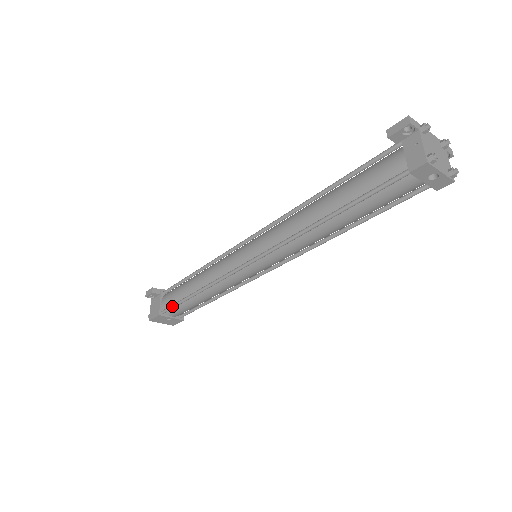
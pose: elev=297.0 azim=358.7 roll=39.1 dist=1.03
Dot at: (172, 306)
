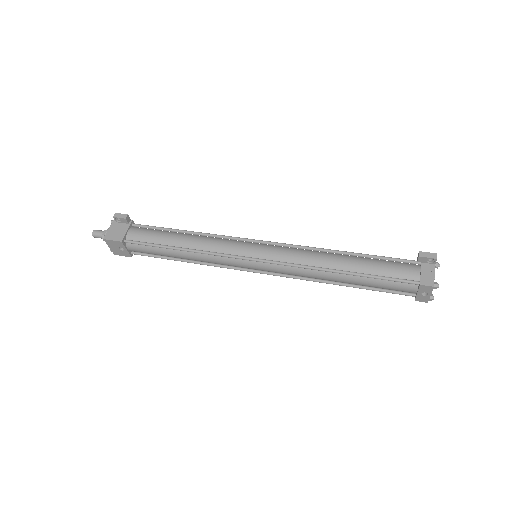
Dot at: (143, 243)
